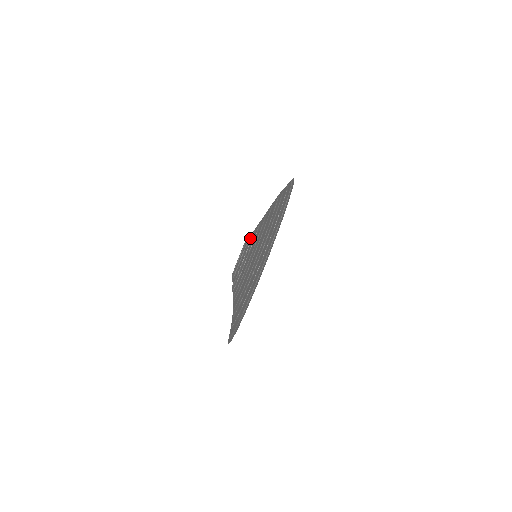
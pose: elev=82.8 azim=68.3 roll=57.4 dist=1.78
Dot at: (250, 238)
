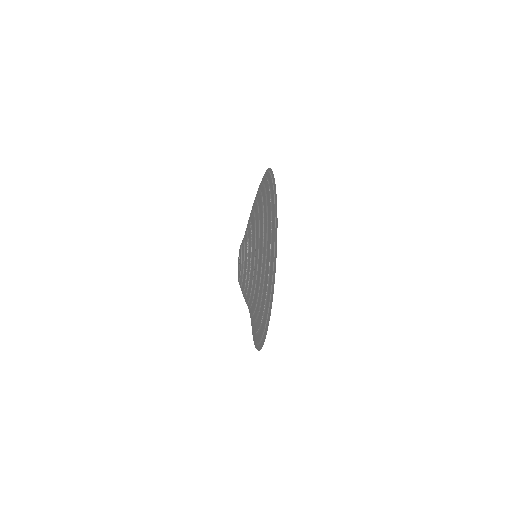
Dot at: (245, 241)
